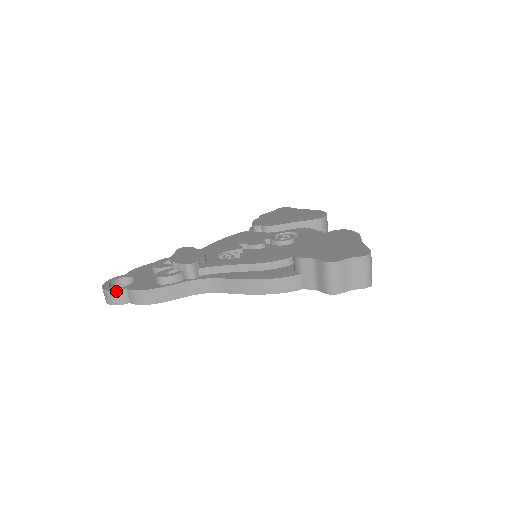
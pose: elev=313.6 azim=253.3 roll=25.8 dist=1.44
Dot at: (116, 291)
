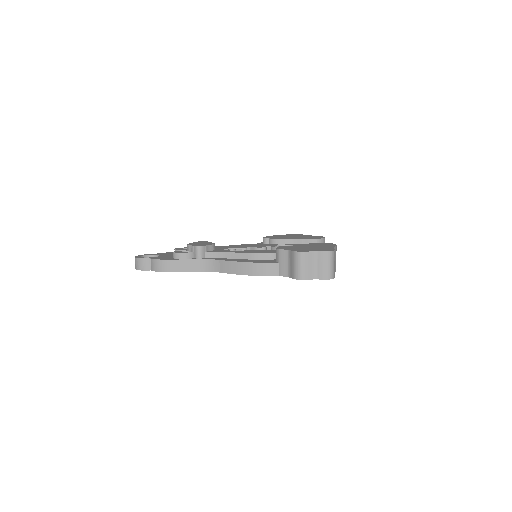
Dot at: (143, 259)
